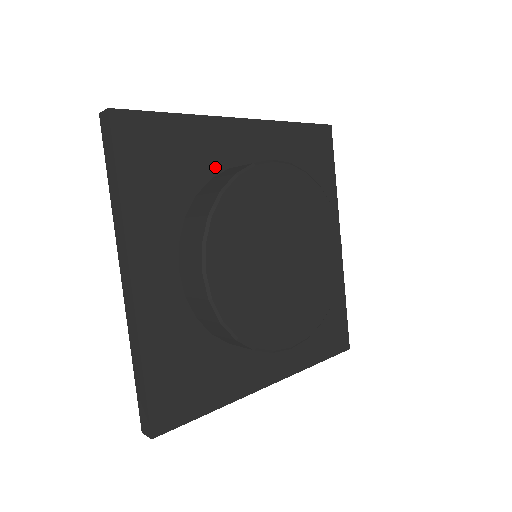
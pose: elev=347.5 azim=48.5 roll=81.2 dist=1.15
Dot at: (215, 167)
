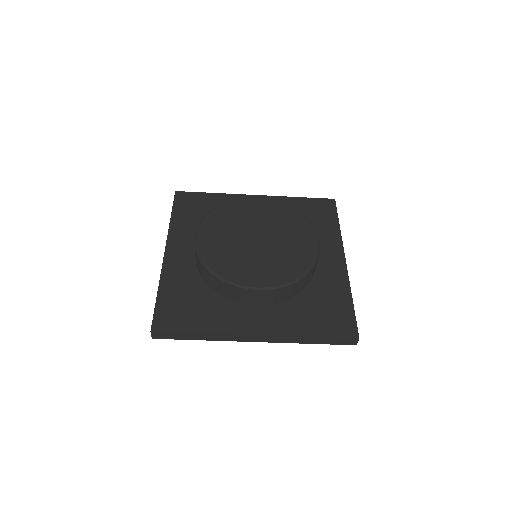
Dot at: occluded
